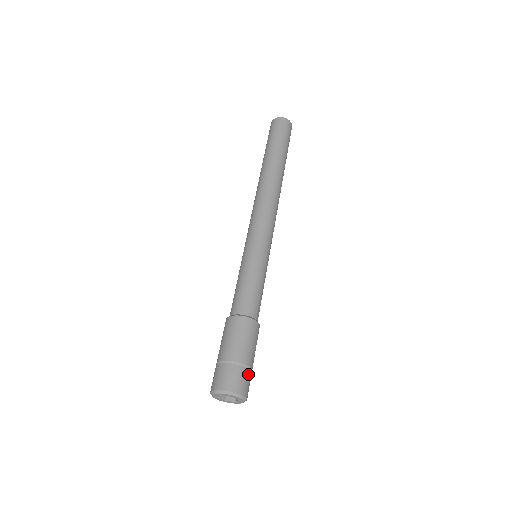
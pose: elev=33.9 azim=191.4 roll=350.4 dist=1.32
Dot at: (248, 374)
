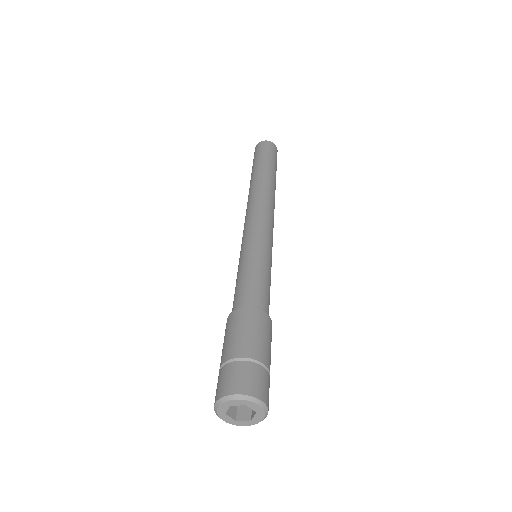
Dot at: (244, 367)
